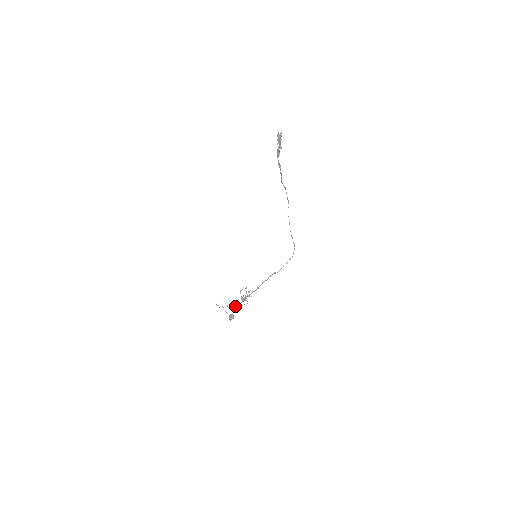
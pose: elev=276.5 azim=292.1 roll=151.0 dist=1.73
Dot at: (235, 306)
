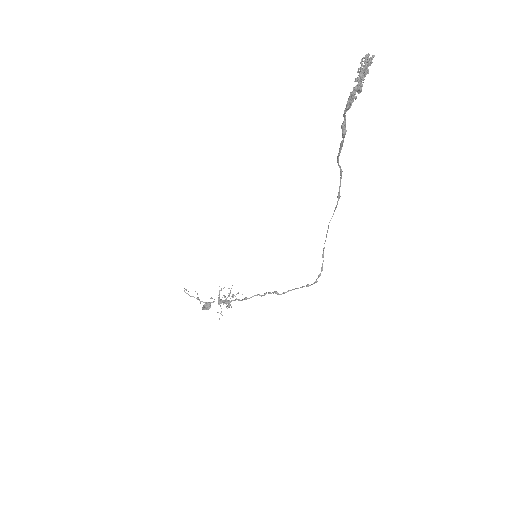
Dot at: (210, 302)
